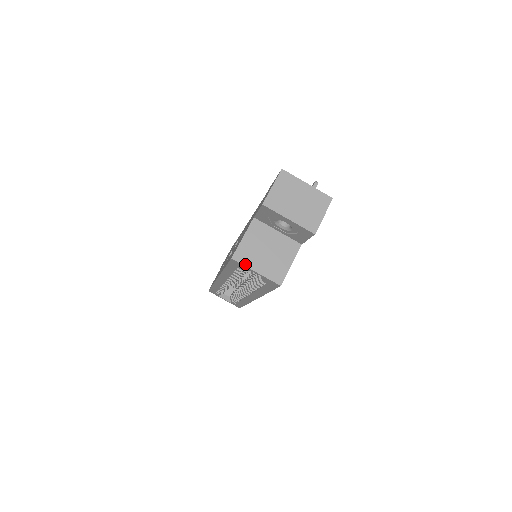
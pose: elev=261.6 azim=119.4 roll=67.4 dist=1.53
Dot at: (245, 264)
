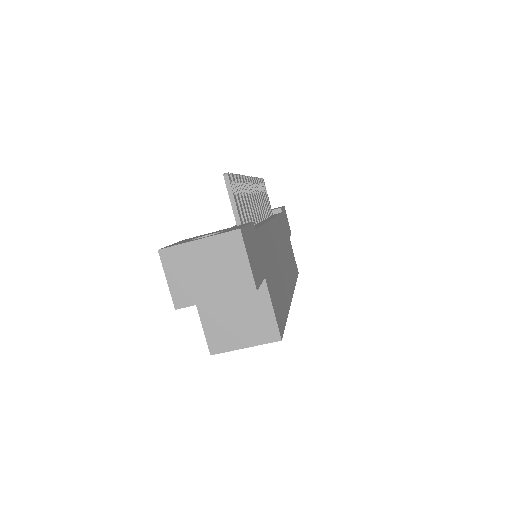
Dot at: (228, 349)
